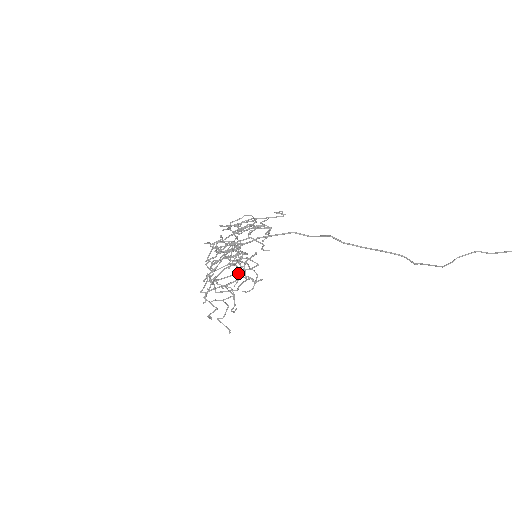
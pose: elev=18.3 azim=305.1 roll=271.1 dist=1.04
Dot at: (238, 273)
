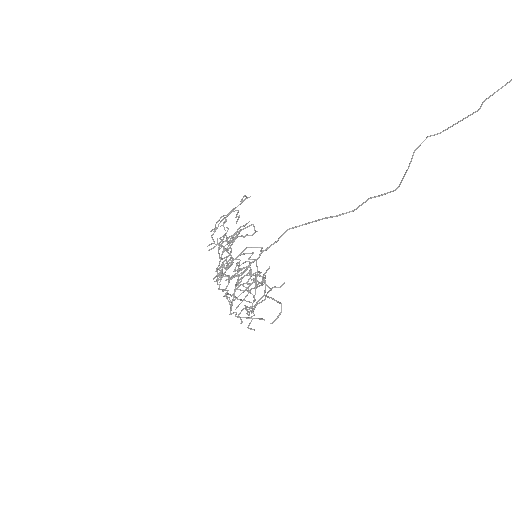
Dot at: occluded
